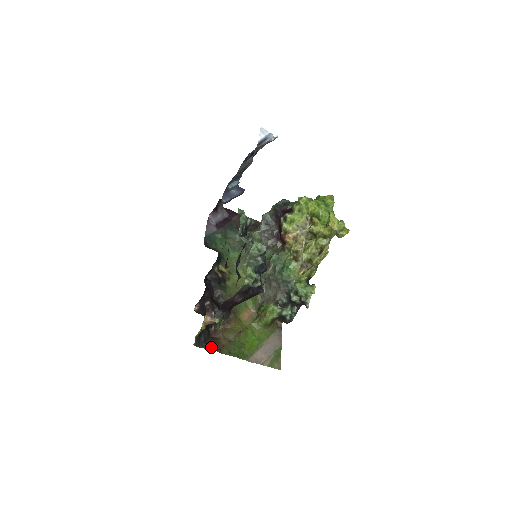
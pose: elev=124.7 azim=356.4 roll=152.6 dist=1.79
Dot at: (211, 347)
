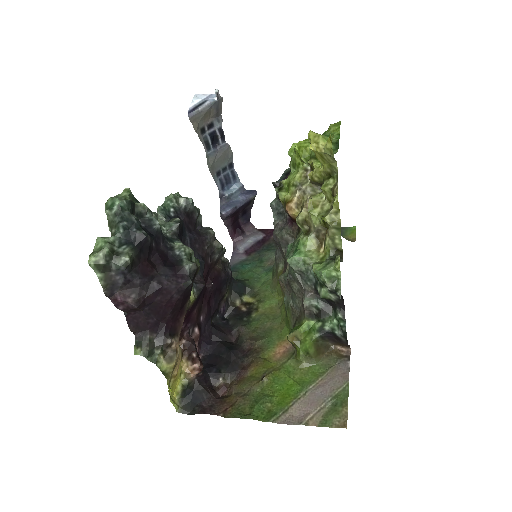
Dot at: (208, 410)
